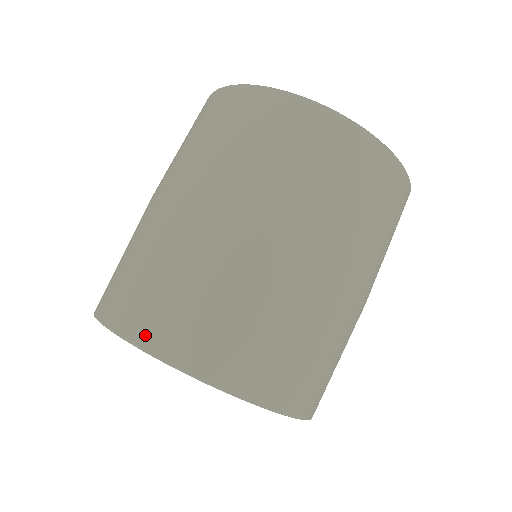
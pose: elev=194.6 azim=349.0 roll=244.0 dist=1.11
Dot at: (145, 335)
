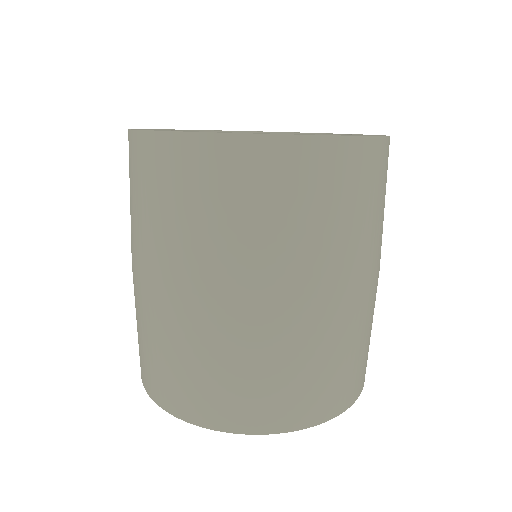
Dot at: (143, 376)
